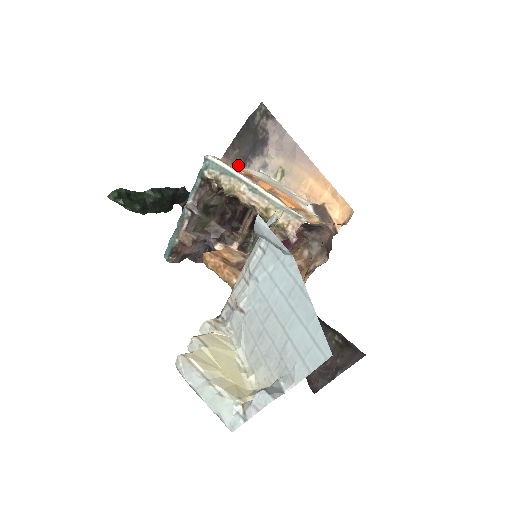
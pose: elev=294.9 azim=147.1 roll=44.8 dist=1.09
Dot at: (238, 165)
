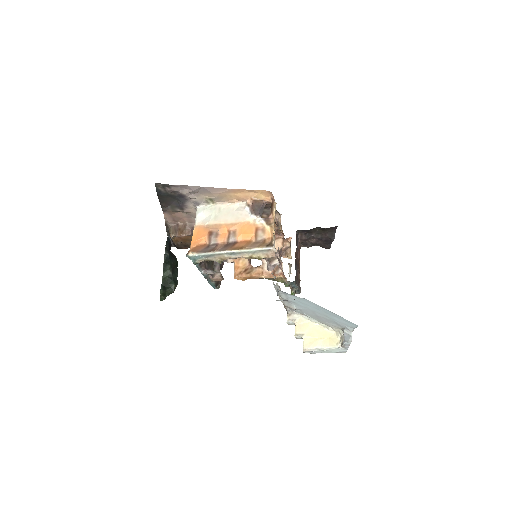
Dot at: (179, 211)
